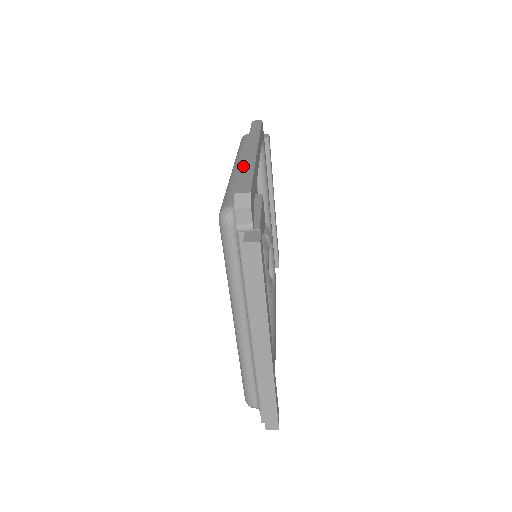
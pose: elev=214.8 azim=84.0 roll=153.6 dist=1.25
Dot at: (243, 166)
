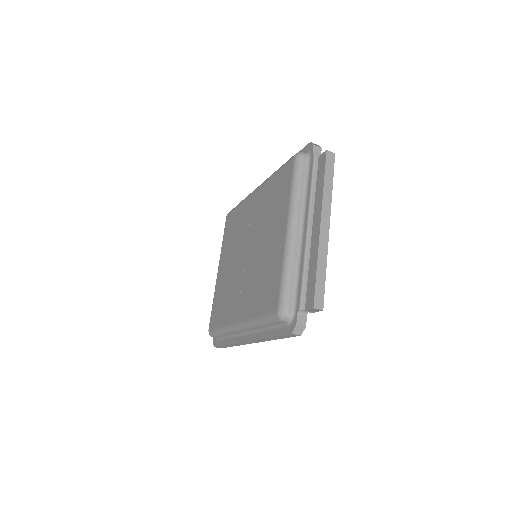
Dot at: occluded
